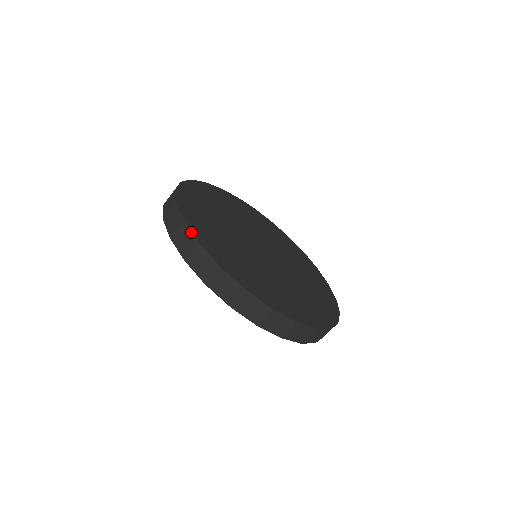
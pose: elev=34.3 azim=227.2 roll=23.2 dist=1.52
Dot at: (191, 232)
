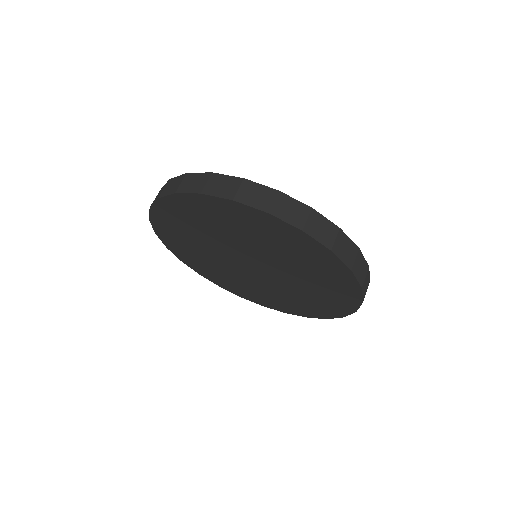
Dot at: (178, 176)
